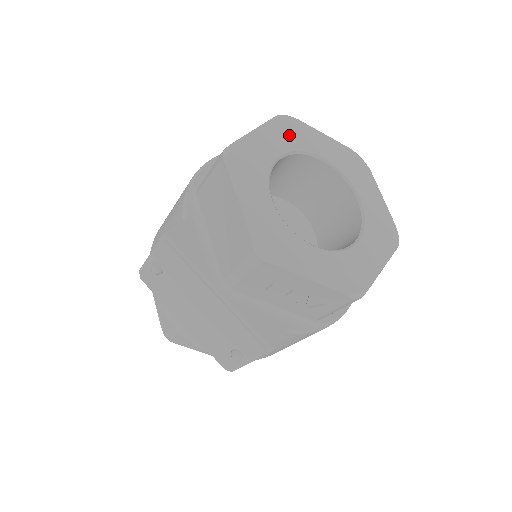
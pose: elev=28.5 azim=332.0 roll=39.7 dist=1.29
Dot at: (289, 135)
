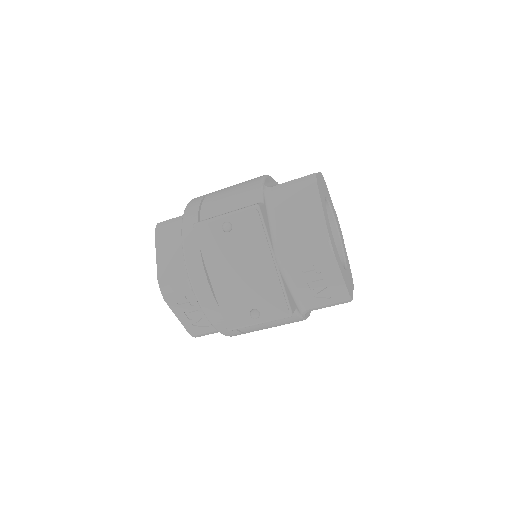
Dot at: (325, 187)
